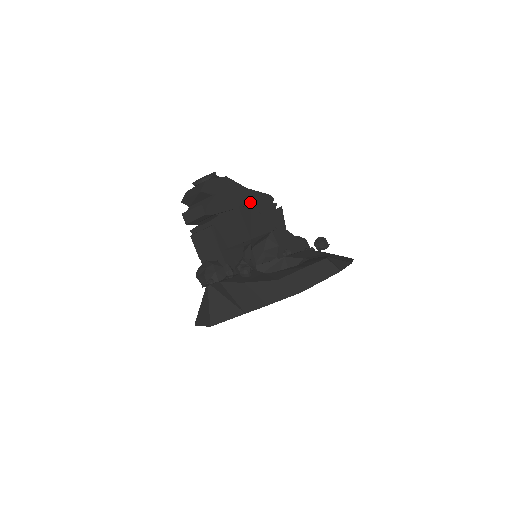
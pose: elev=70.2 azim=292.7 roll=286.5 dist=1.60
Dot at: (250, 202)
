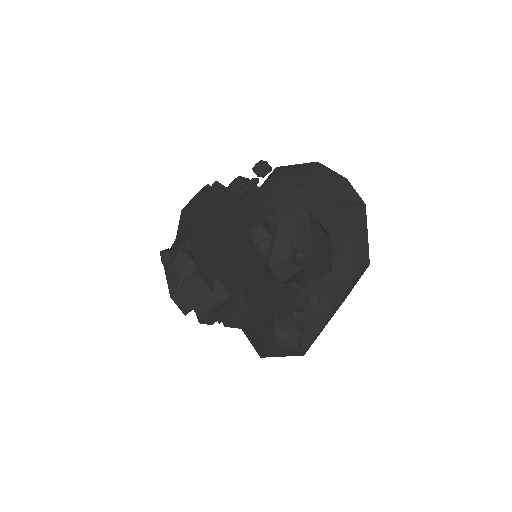
Dot at: (217, 224)
